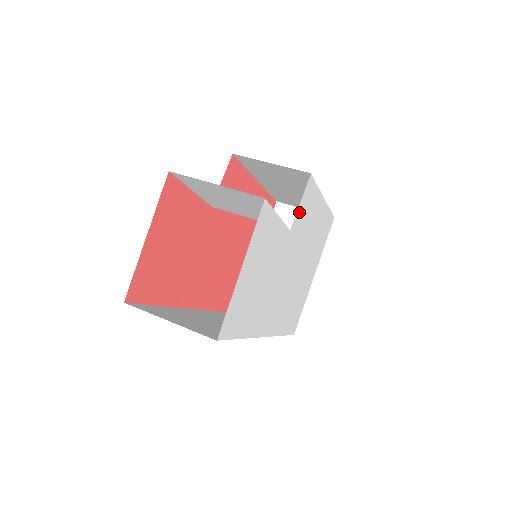
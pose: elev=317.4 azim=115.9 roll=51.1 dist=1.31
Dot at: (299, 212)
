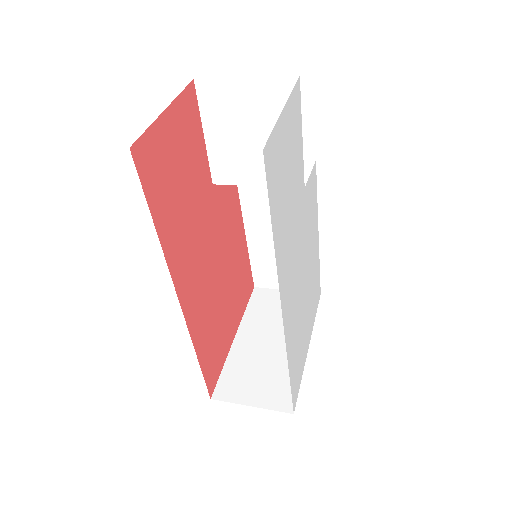
Dot at: (309, 186)
